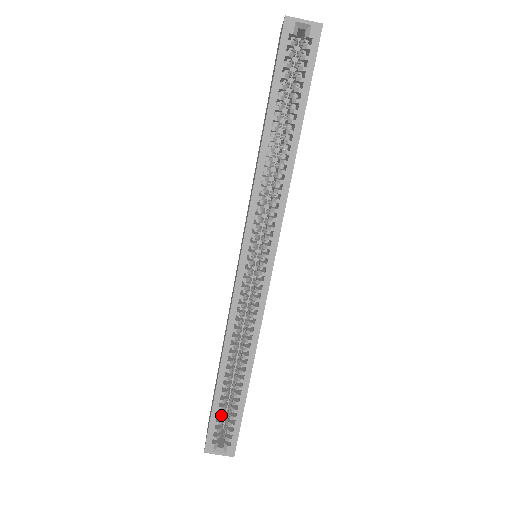
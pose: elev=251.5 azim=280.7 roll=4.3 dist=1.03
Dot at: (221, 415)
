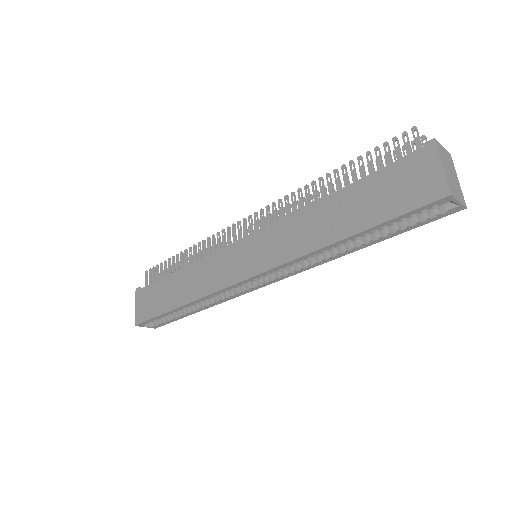
Dot at: occluded
